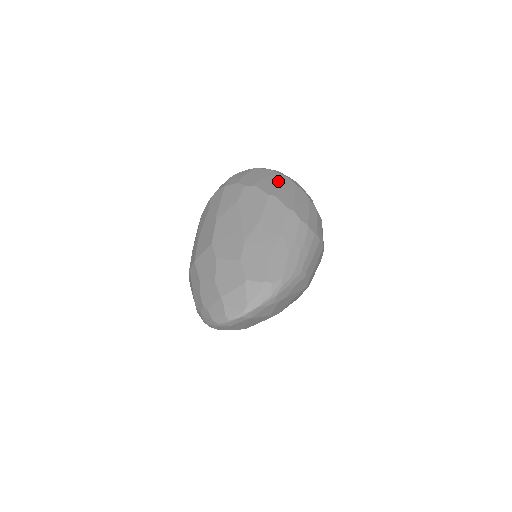
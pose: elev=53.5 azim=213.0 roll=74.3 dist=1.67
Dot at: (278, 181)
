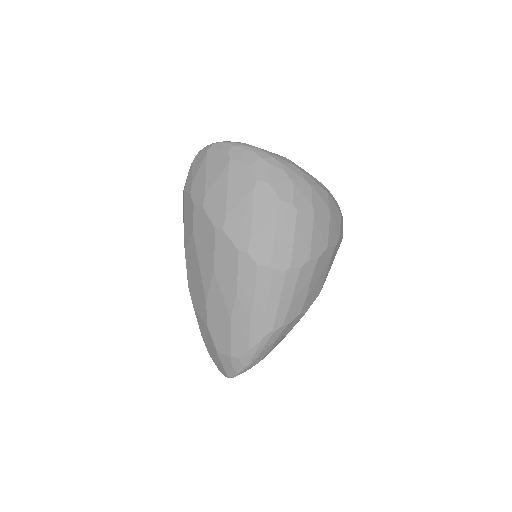
Dot at: (230, 185)
